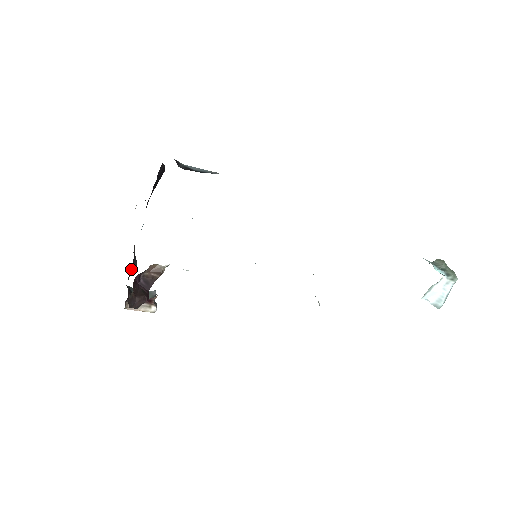
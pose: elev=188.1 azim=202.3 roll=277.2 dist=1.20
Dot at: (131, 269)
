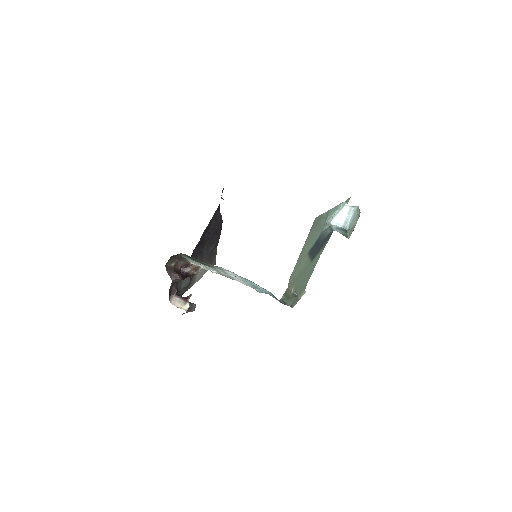
Dot at: occluded
